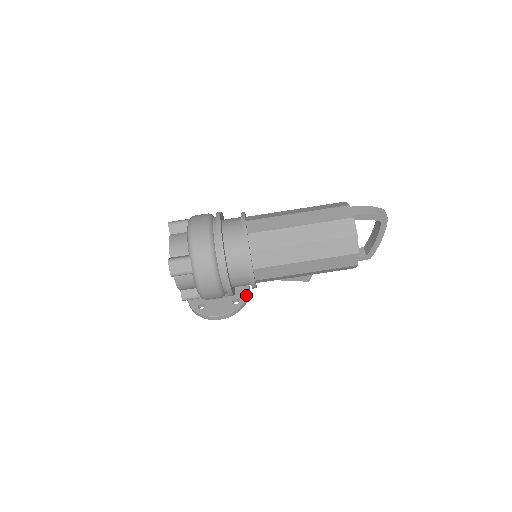
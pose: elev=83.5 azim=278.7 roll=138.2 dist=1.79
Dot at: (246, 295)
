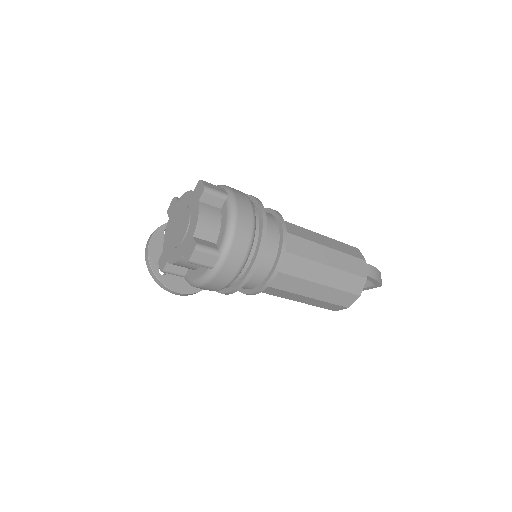
Dot at: occluded
